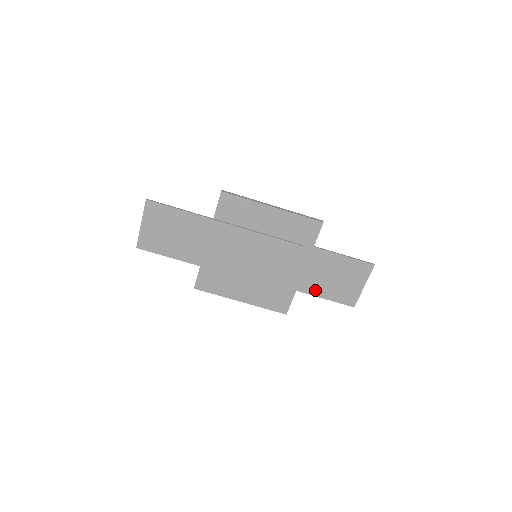
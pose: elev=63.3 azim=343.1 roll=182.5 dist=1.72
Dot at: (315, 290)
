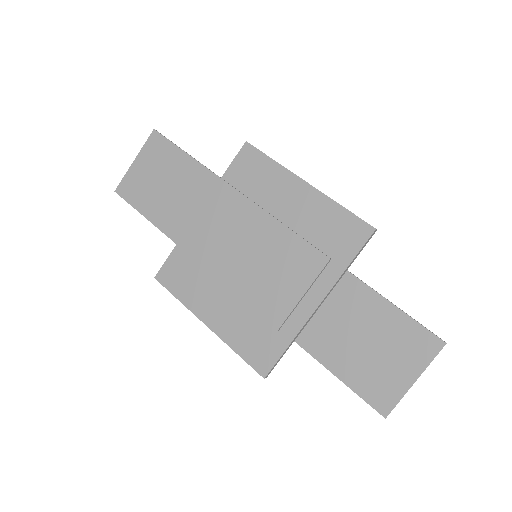
Dot at: (326, 353)
